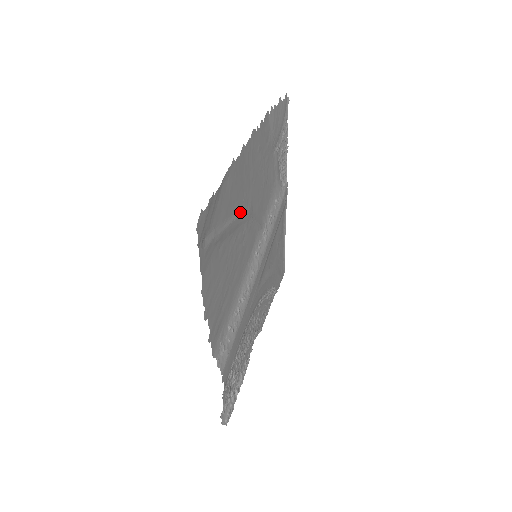
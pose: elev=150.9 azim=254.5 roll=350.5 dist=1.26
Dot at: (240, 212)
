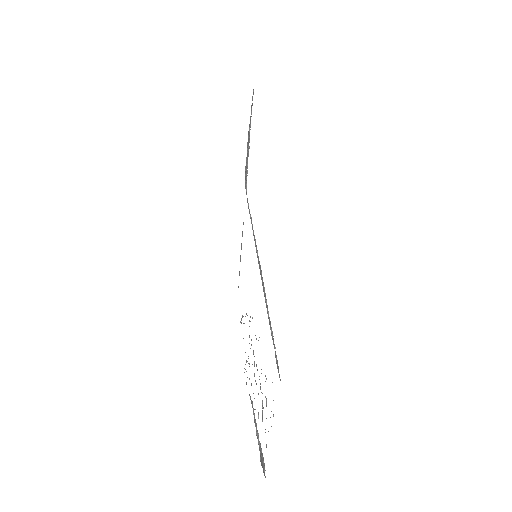
Dot at: occluded
